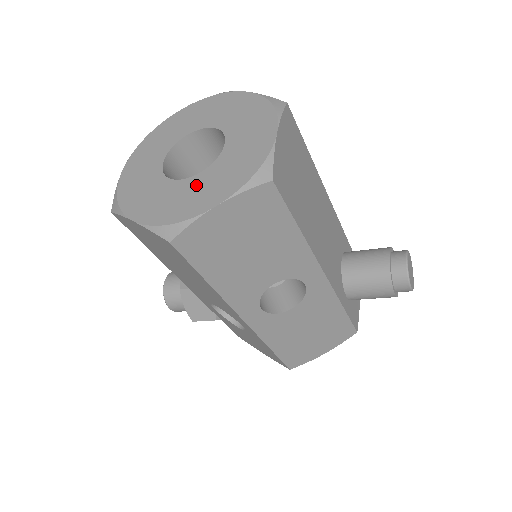
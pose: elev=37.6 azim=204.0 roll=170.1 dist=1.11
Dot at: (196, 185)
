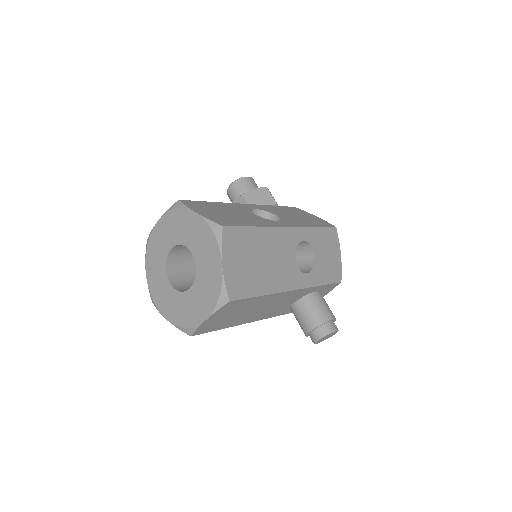
Dot at: (169, 294)
